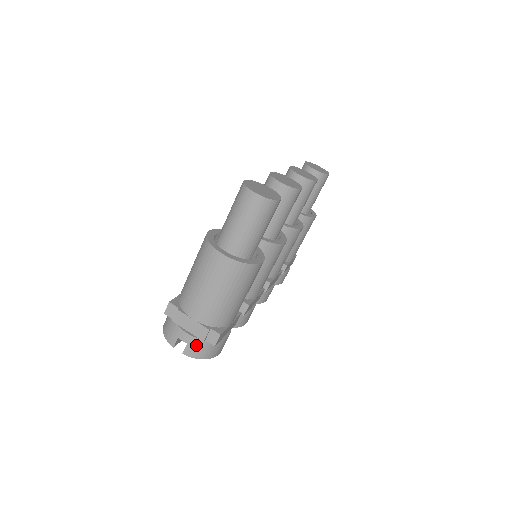
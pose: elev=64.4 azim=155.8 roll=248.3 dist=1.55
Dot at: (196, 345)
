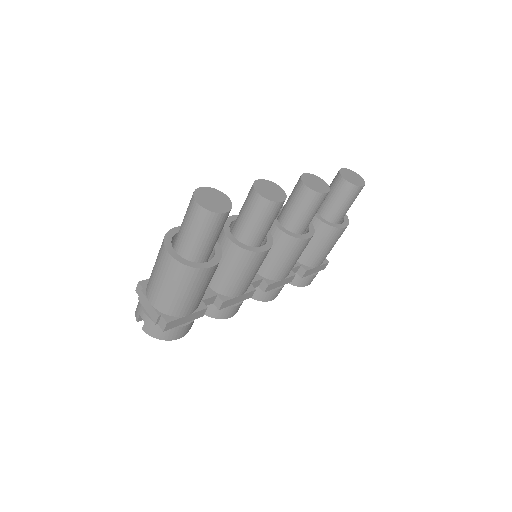
Dot at: (151, 325)
